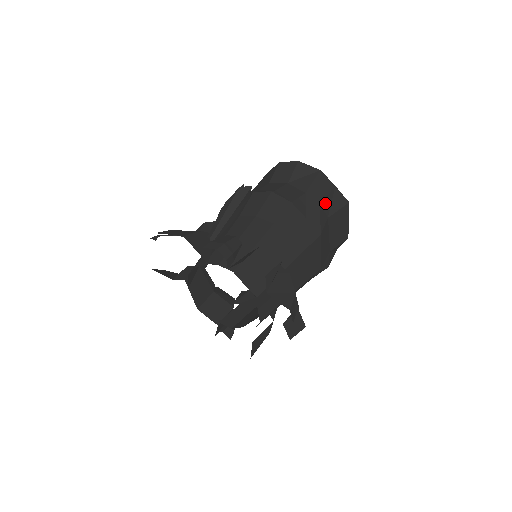
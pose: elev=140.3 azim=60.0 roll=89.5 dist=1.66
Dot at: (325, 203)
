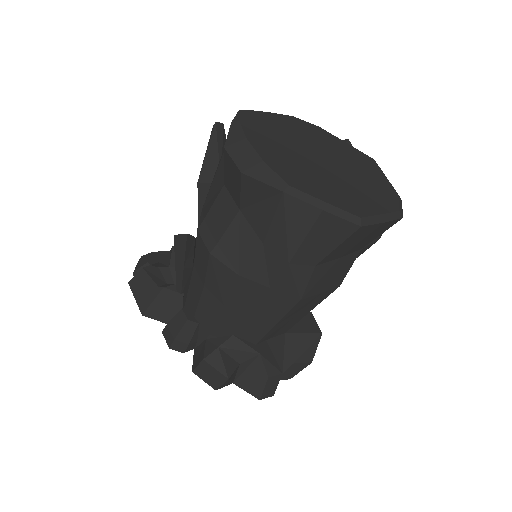
Dot at: (301, 253)
